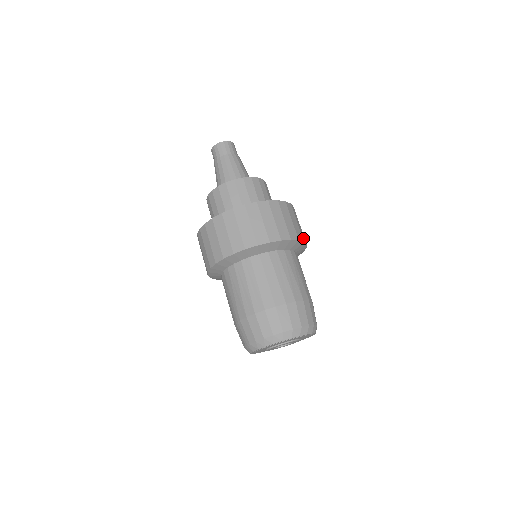
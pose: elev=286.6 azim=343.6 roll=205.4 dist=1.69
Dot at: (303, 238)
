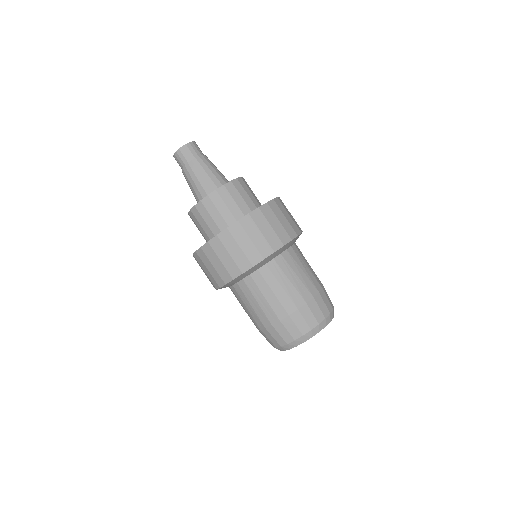
Dot at: (296, 231)
